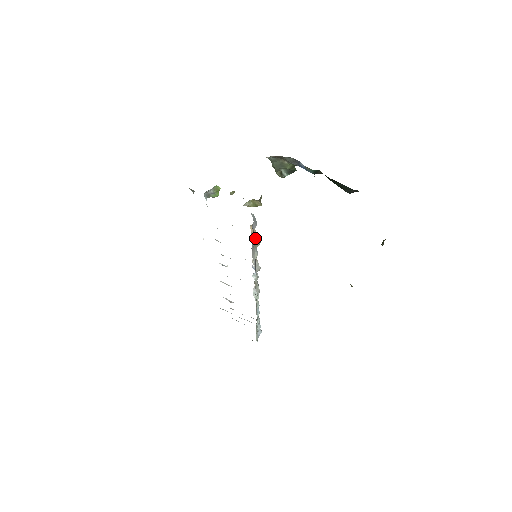
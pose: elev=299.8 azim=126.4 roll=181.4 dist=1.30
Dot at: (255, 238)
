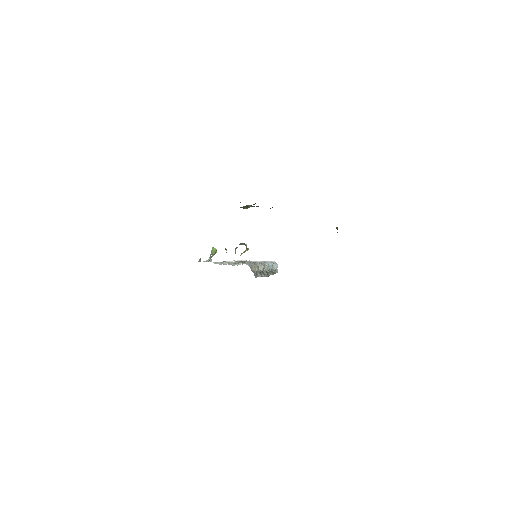
Dot at: (254, 268)
